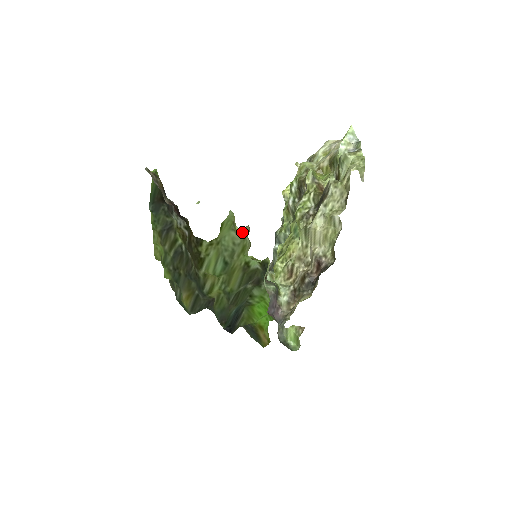
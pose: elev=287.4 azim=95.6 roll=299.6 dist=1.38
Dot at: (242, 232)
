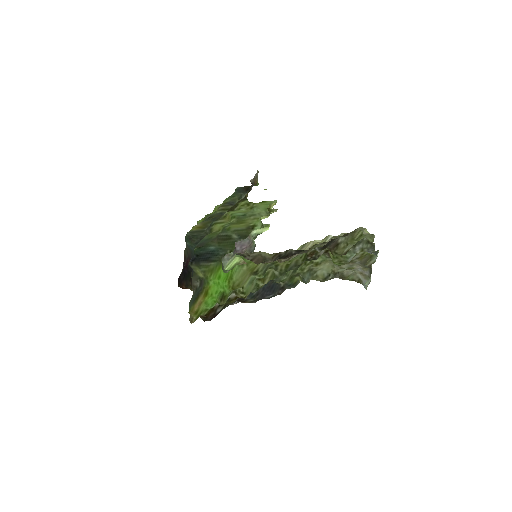
Dot at: (270, 212)
